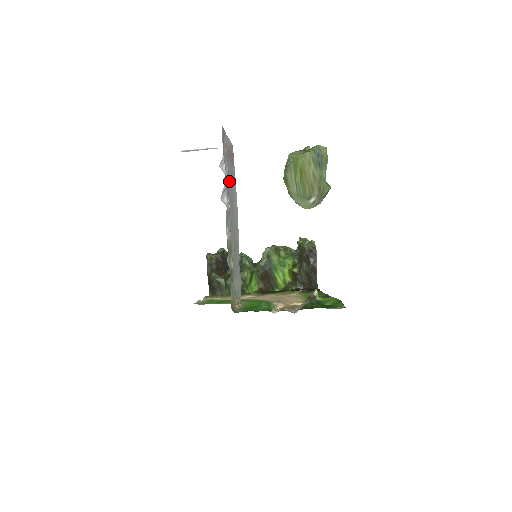
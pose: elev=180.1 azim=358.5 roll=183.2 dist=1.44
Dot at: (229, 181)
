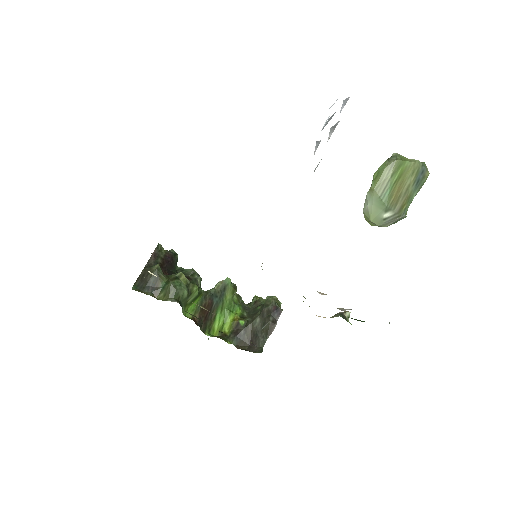
Dot at: occluded
